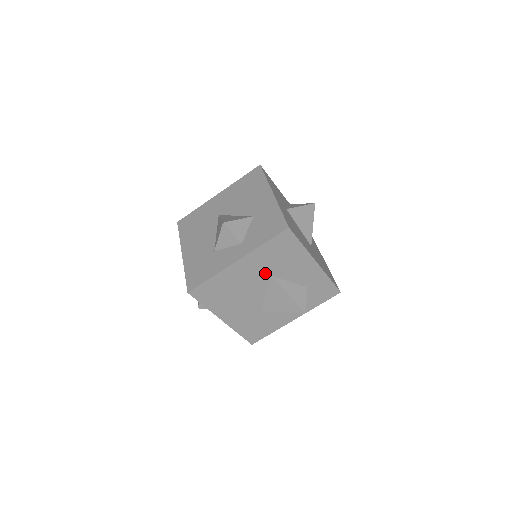
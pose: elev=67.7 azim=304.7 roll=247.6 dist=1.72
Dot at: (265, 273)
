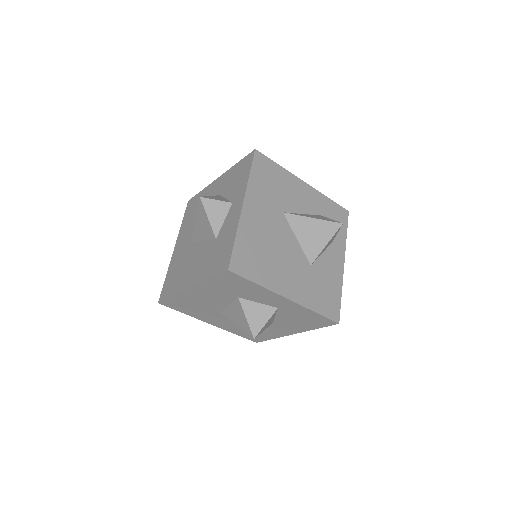
Dot at: (276, 212)
